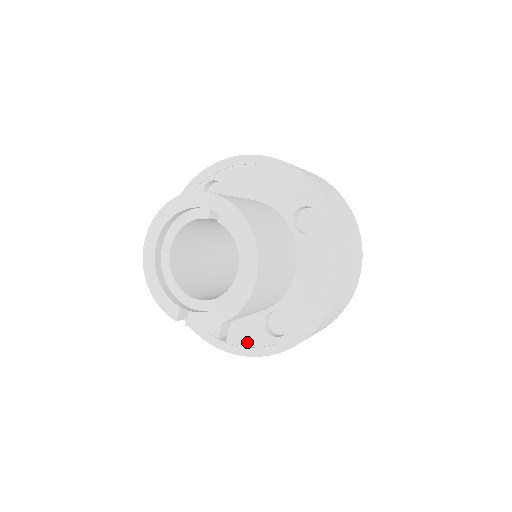
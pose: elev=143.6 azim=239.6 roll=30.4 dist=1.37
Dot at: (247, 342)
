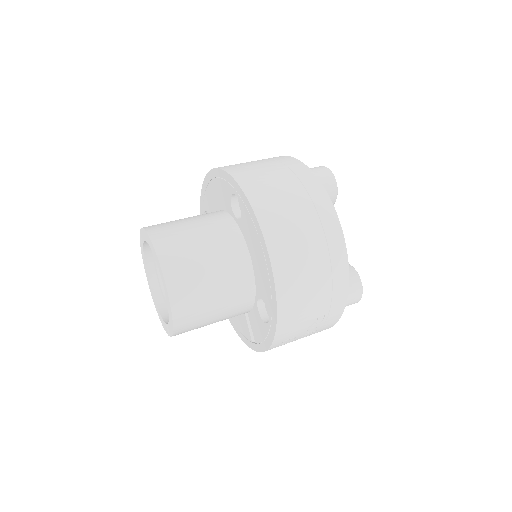
Dot at: (261, 337)
